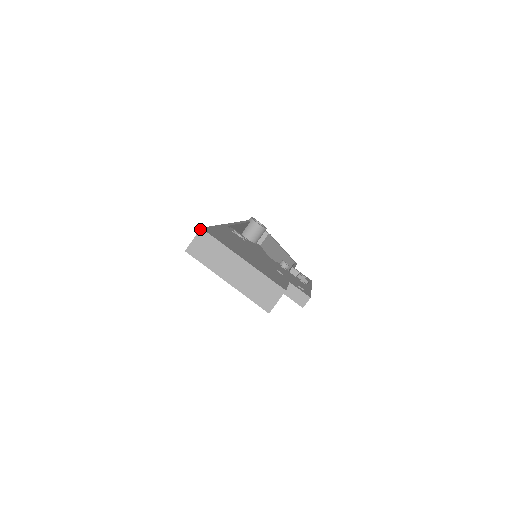
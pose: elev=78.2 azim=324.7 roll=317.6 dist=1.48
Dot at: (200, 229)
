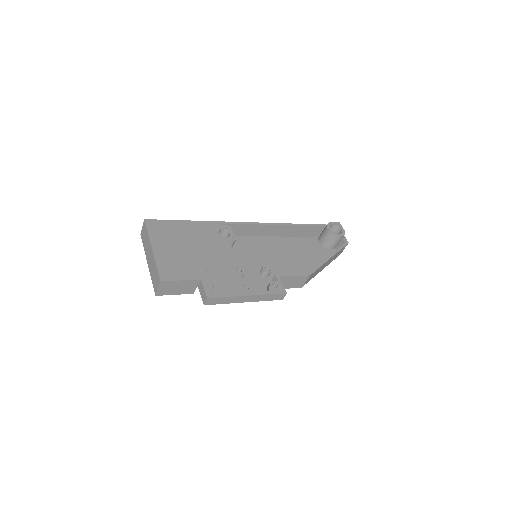
Dot at: (144, 220)
